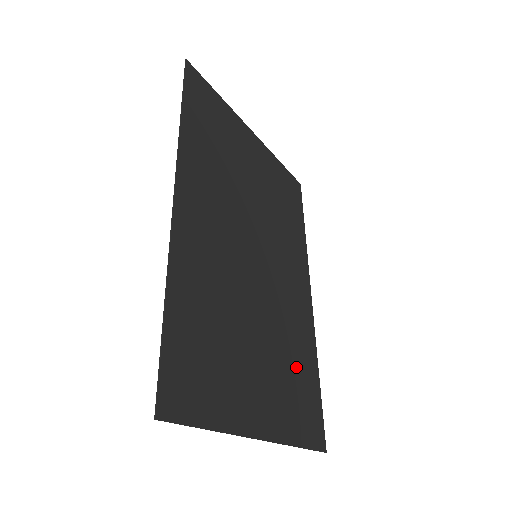
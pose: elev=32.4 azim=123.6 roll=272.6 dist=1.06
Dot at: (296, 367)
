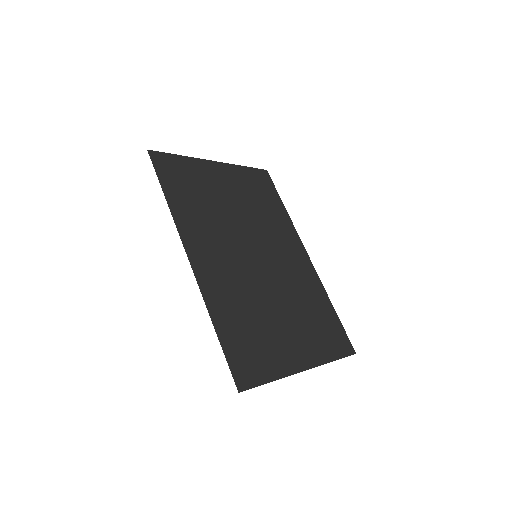
Dot at: (314, 312)
